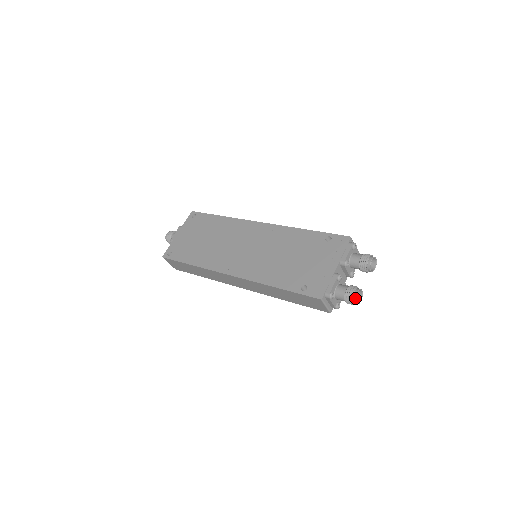
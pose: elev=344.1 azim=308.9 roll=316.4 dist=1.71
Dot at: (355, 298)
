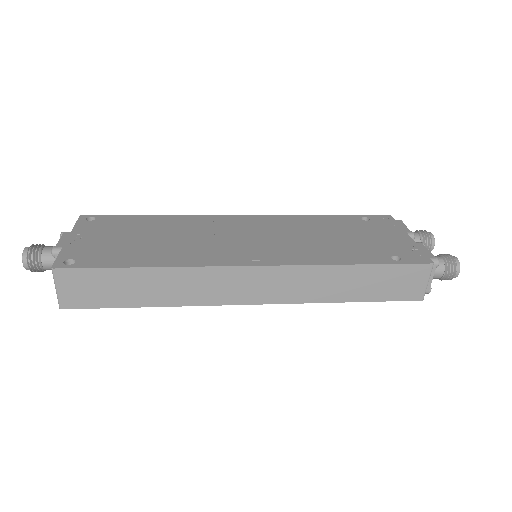
Dot at: (459, 263)
